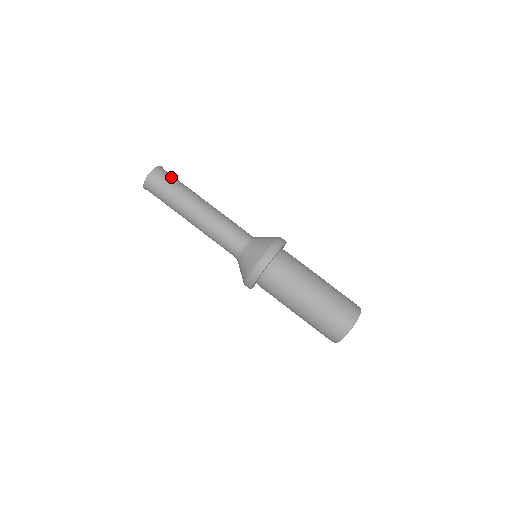
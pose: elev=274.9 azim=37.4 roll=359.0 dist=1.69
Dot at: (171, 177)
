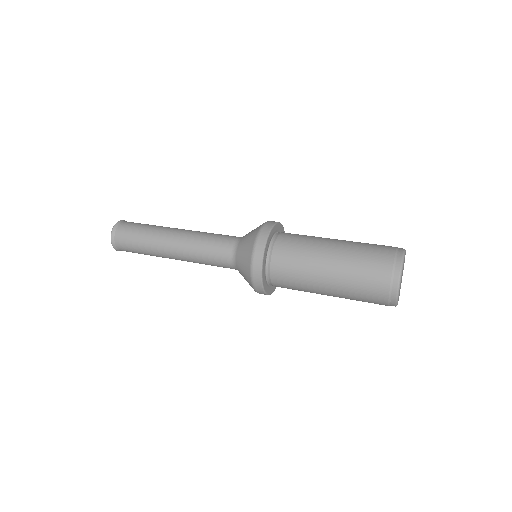
Dot at: (128, 235)
